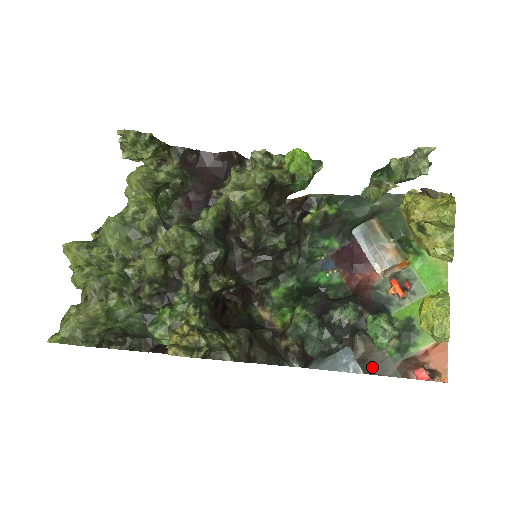
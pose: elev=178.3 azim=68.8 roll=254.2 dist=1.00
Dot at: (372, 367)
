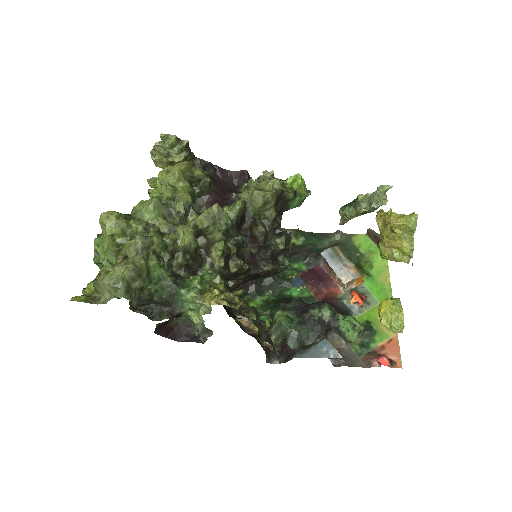
Dot at: (342, 360)
